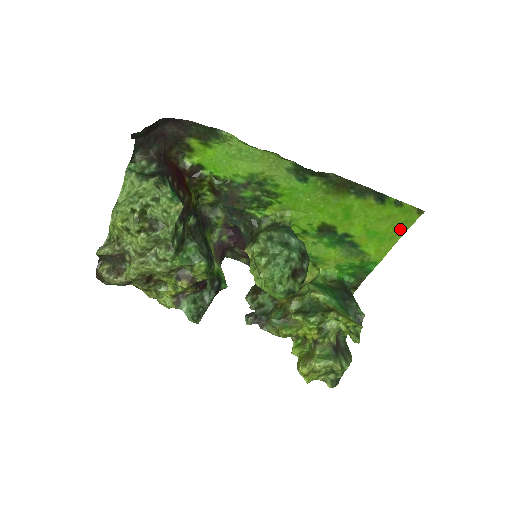
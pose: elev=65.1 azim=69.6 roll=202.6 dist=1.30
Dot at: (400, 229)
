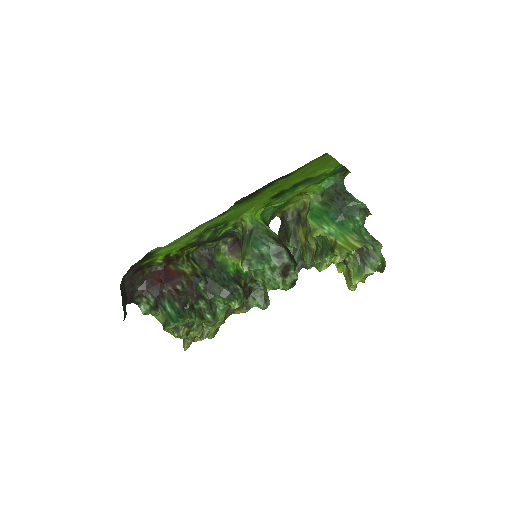
Dot at: (325, 160)
